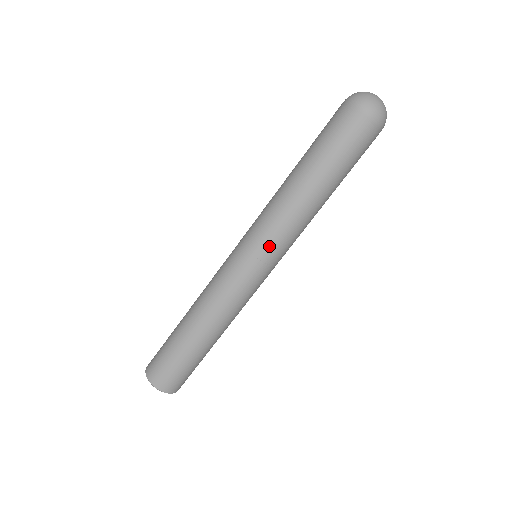
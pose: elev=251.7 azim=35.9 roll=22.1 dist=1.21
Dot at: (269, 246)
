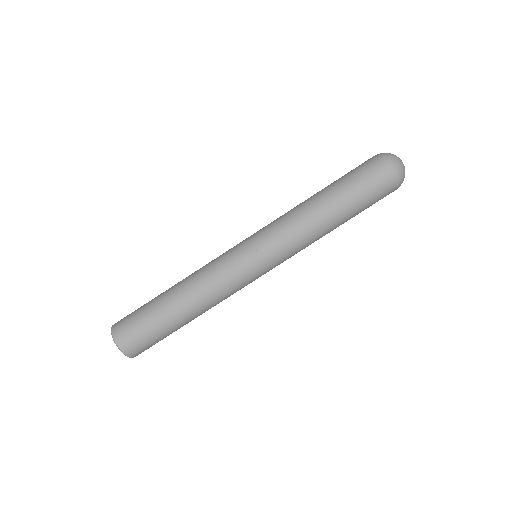
Dot at: (281, 260)
